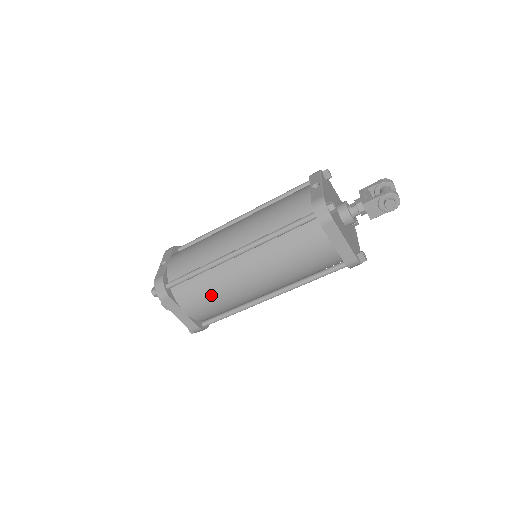
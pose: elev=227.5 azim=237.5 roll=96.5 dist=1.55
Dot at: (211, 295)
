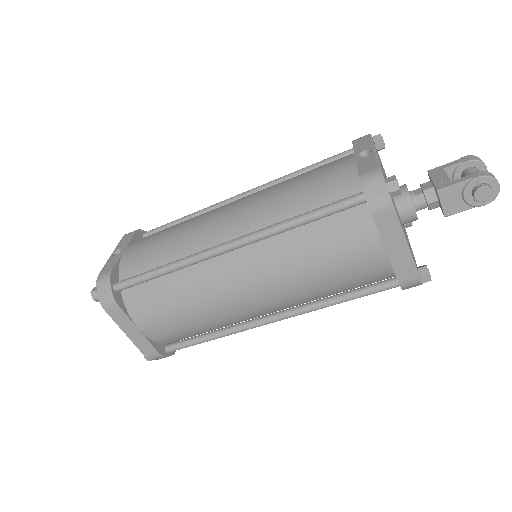
Dot at: (181, 308)
